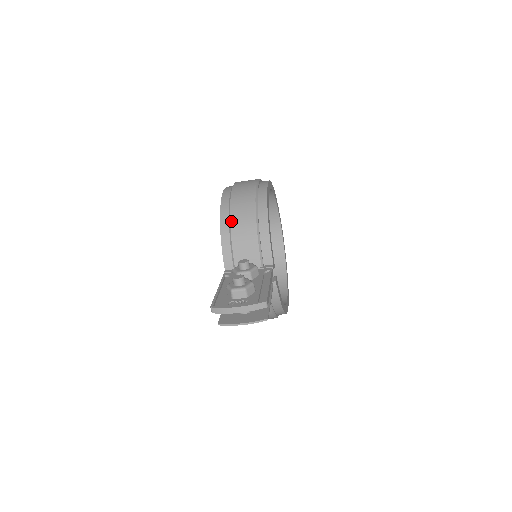
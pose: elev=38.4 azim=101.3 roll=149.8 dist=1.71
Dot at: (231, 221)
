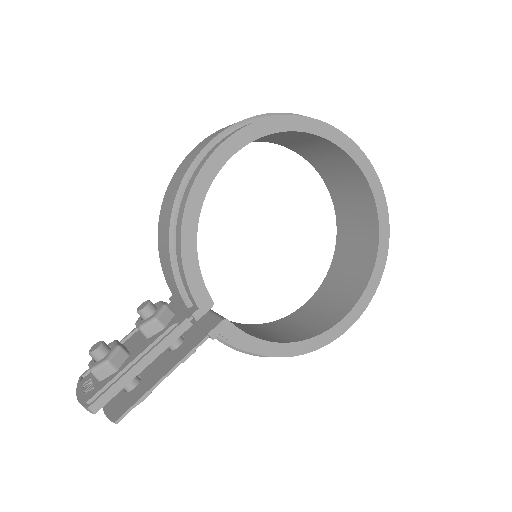
Dot at: (158, 226)
